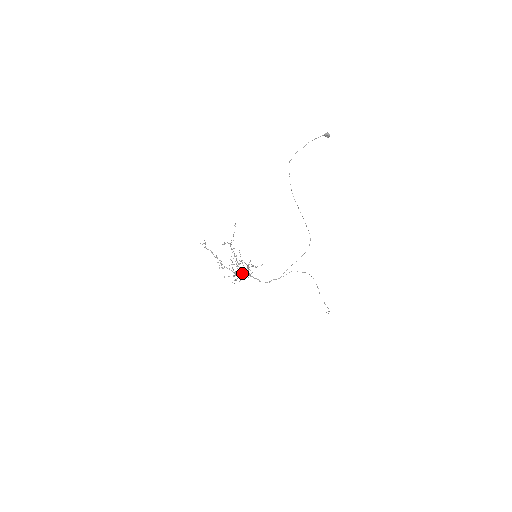
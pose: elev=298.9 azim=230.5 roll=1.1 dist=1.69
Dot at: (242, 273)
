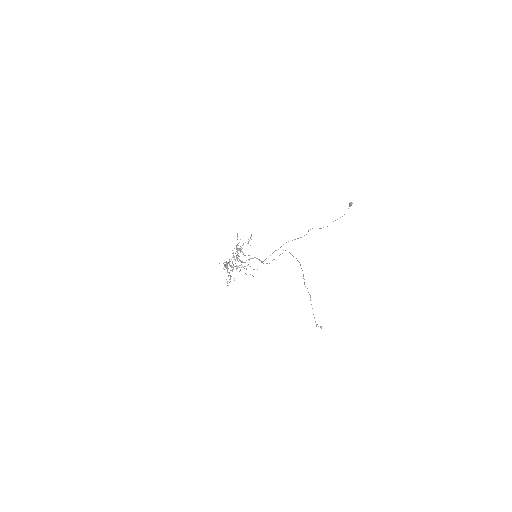
Dot at: (236, 266)
